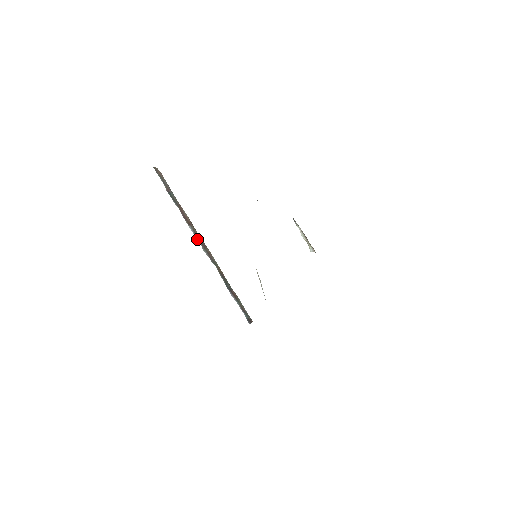
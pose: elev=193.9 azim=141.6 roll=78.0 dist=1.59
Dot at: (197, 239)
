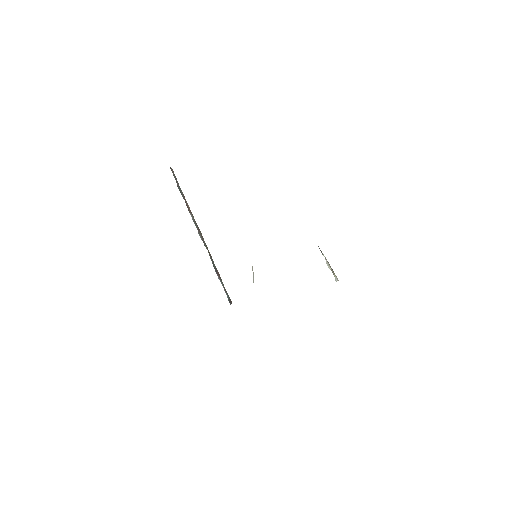
Dot at: (195, 225)
